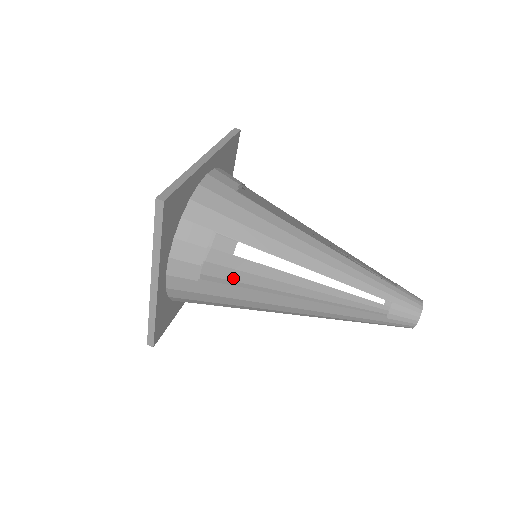
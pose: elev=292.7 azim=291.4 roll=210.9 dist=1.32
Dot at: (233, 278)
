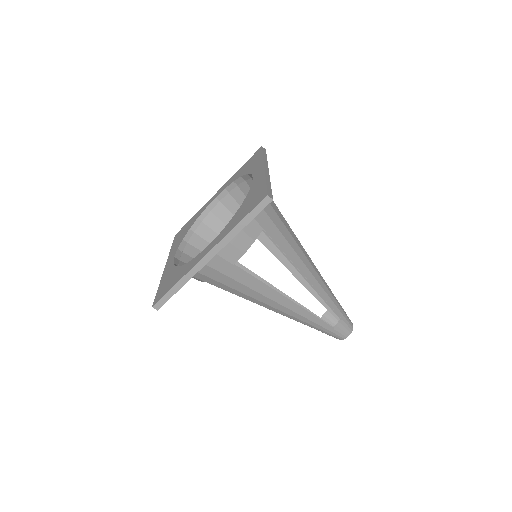
Dot at: occluded
